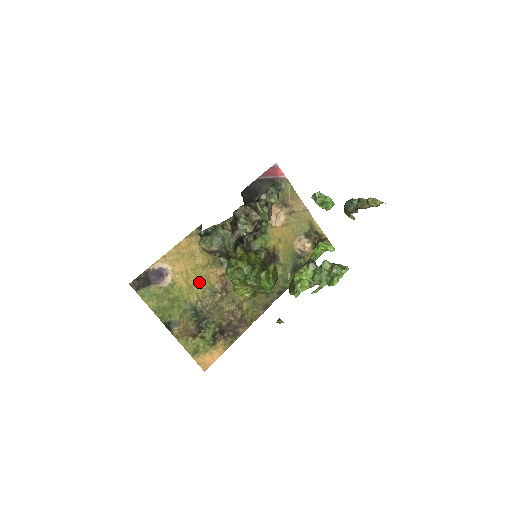
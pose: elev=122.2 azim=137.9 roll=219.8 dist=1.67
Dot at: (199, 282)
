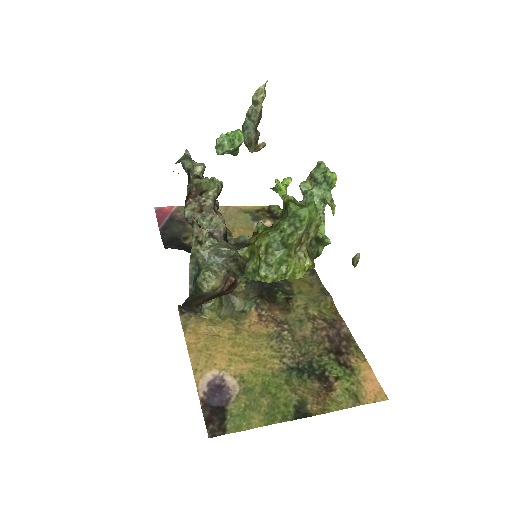
Dot at: (255, 347)
